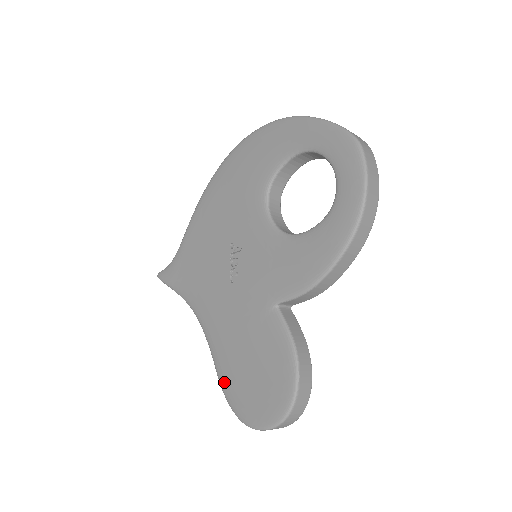
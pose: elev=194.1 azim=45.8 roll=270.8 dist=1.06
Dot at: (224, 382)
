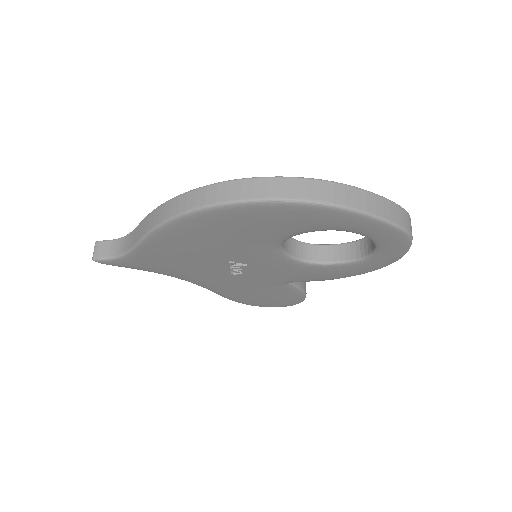
Dot at: (231, 299)
